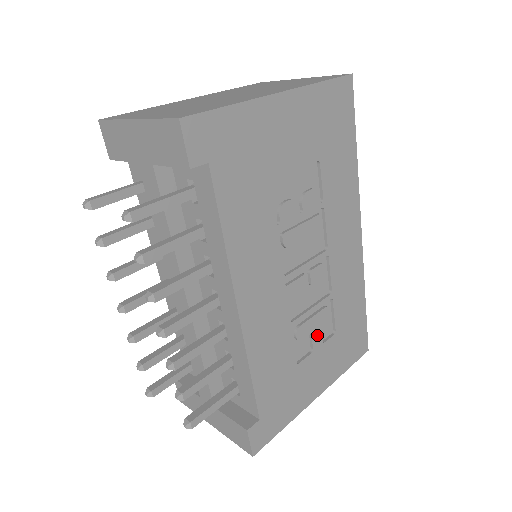
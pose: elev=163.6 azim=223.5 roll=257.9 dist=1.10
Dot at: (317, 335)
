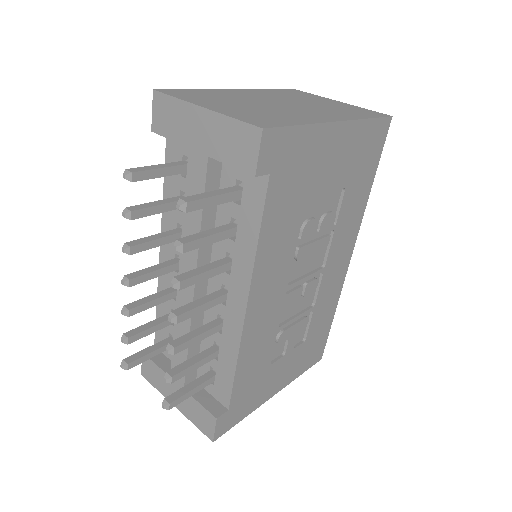
Dot at: (292, 341)
